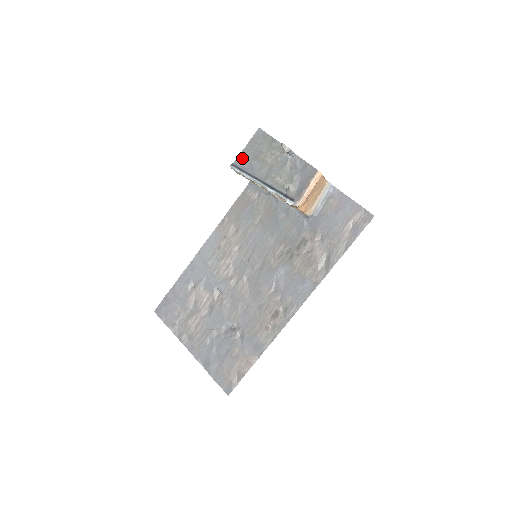
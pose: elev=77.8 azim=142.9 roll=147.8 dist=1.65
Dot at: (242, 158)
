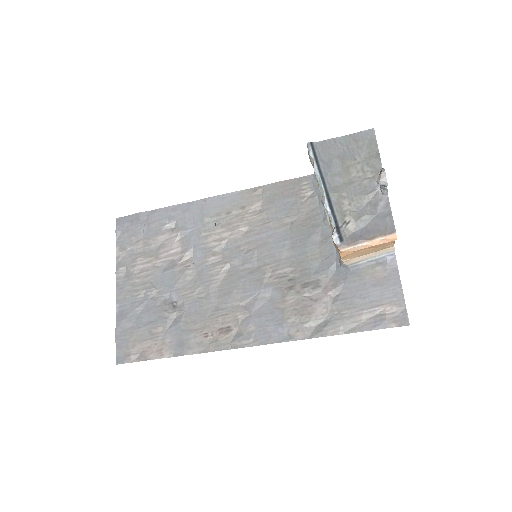
Dot at: (328, 145)
